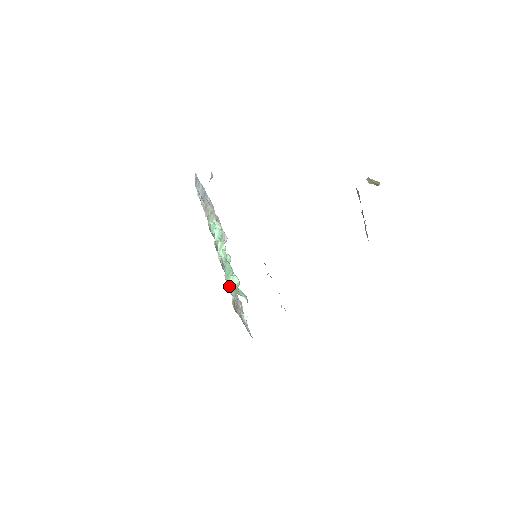
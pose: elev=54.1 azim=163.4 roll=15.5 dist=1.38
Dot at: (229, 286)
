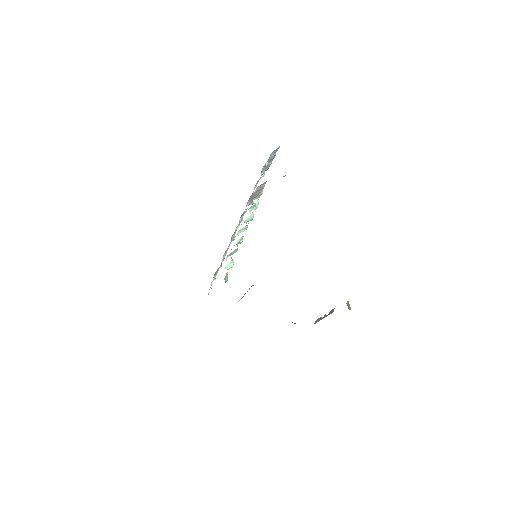
Dot at: (225, 252)
